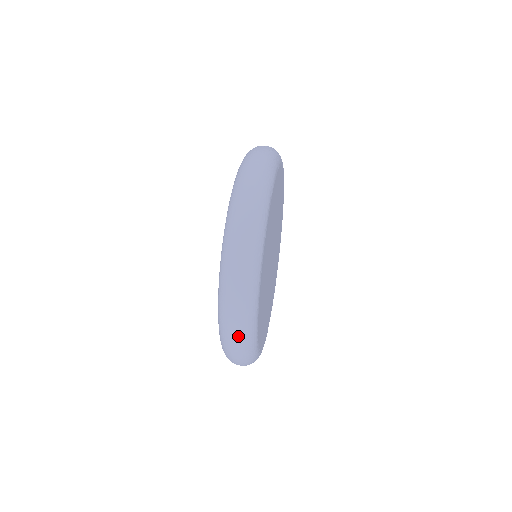
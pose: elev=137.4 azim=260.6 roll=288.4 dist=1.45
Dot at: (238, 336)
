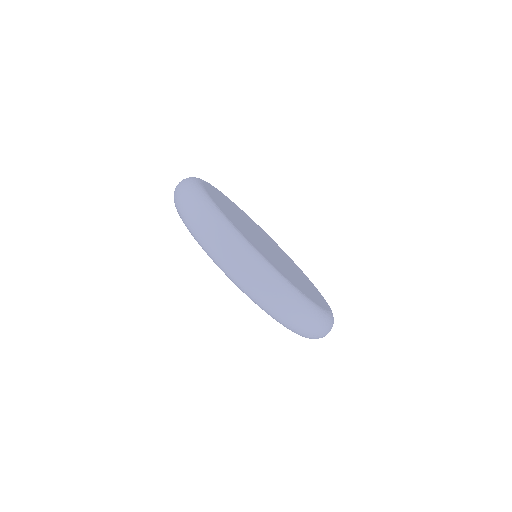
Dot at: occluded
